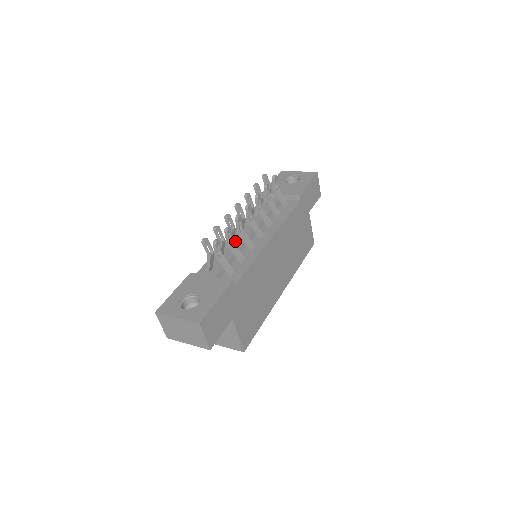
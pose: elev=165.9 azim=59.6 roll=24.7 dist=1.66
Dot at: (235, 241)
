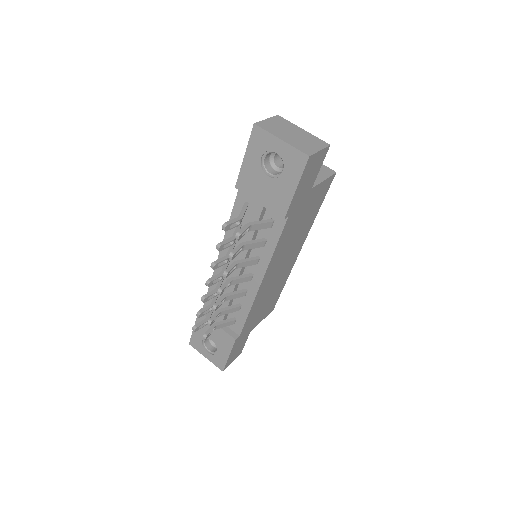
Dot at: occluded
